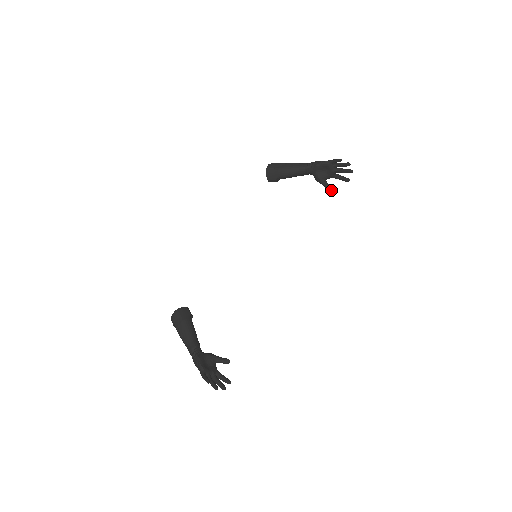
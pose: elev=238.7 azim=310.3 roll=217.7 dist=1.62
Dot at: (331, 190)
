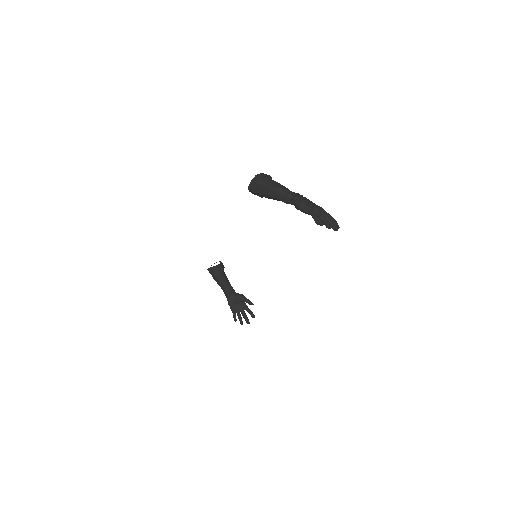
Dot at: (321, 225)
